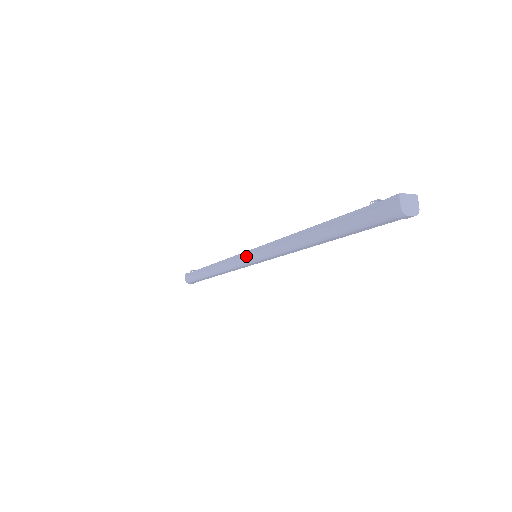
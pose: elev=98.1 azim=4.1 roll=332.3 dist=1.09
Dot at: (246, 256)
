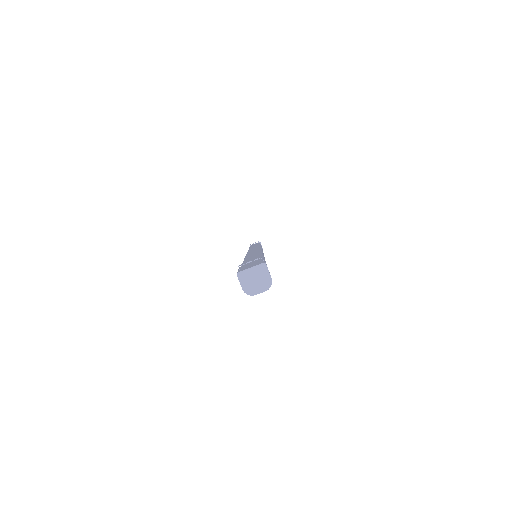
Dot at: occluded
